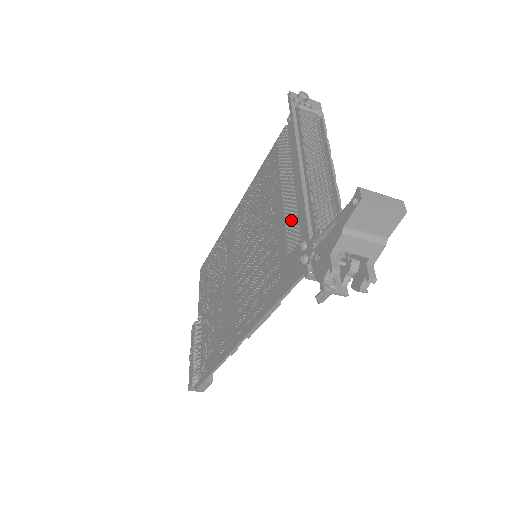
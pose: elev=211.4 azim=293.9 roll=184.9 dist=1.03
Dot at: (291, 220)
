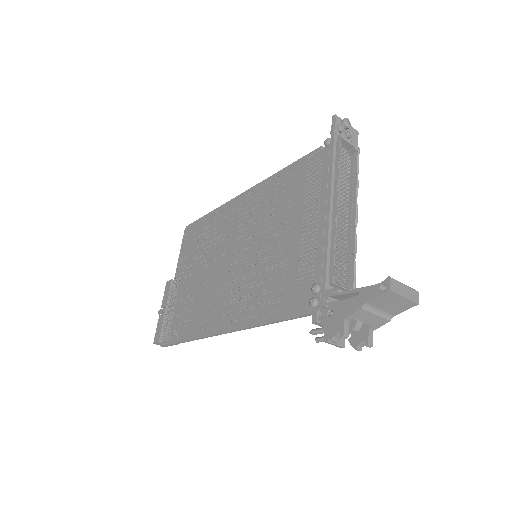
Dot at: (308, 254)
